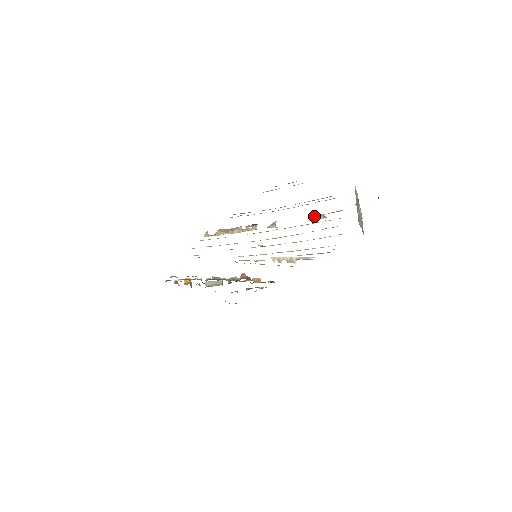
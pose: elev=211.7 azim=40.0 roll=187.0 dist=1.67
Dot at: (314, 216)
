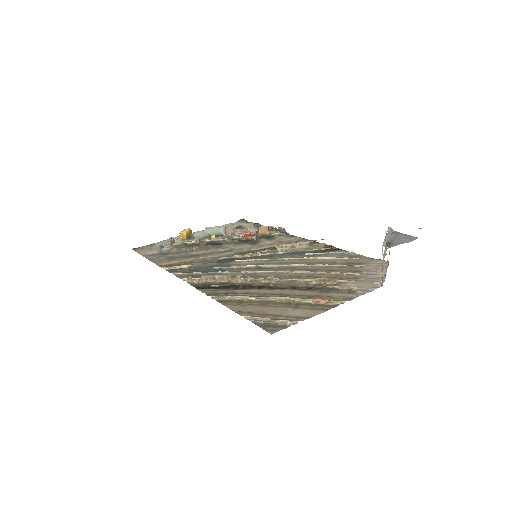
Dot at: (321, 278)
